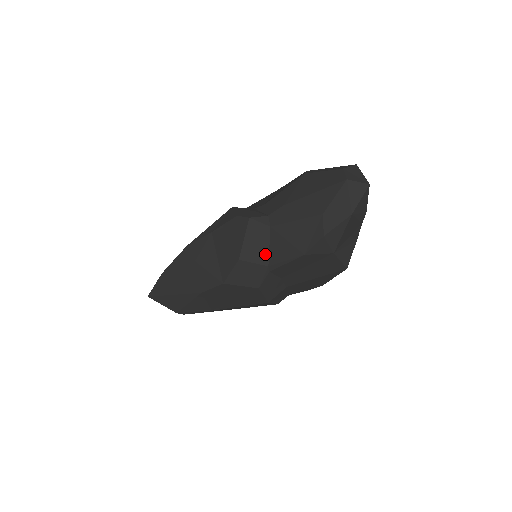
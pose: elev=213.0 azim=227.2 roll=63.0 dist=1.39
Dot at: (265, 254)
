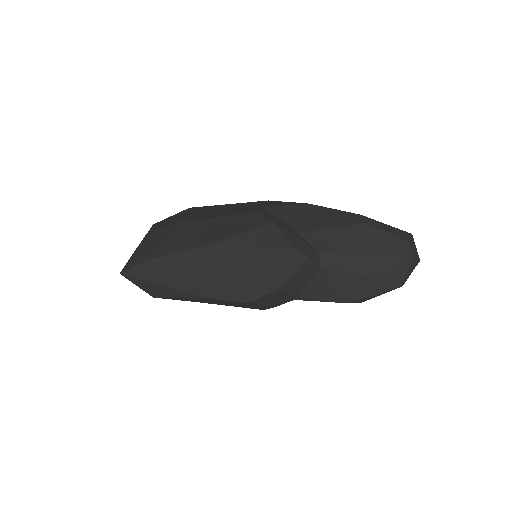
Dot at: (302, 288)
